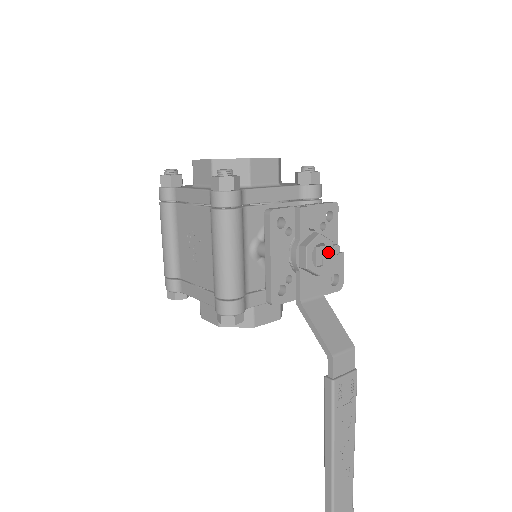
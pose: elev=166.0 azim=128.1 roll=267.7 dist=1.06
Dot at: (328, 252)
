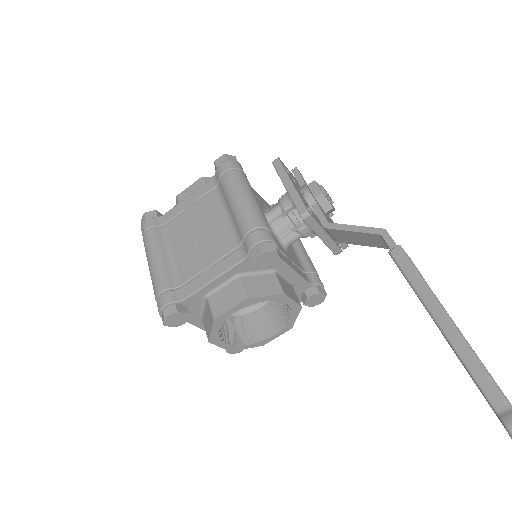
Dot at: (329, 196)
